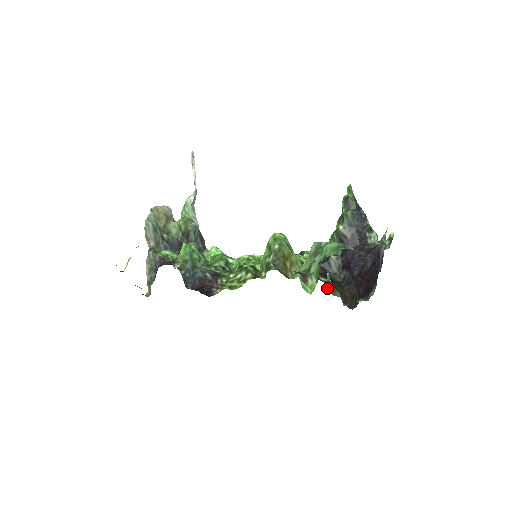
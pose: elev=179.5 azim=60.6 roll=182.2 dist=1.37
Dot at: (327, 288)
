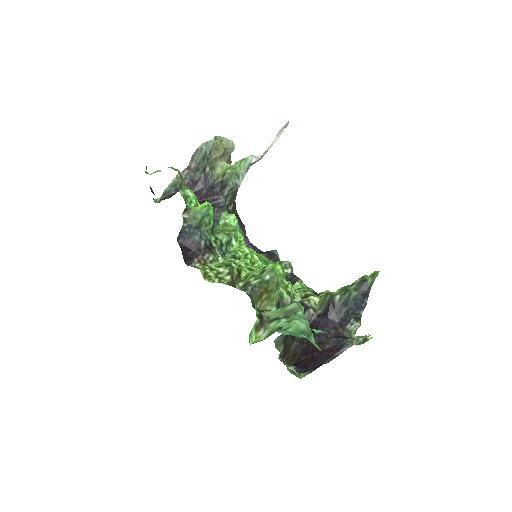
Dot at: (277, 338)
